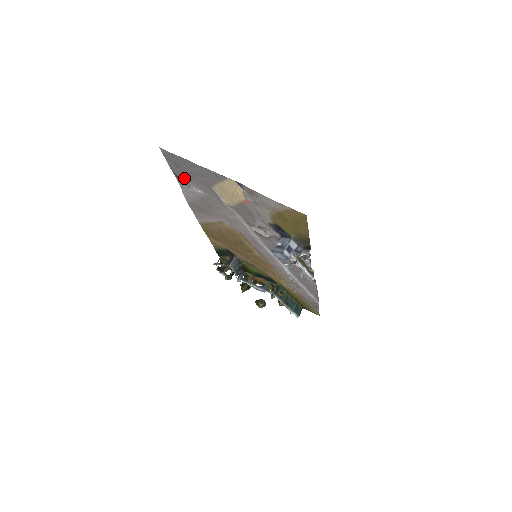
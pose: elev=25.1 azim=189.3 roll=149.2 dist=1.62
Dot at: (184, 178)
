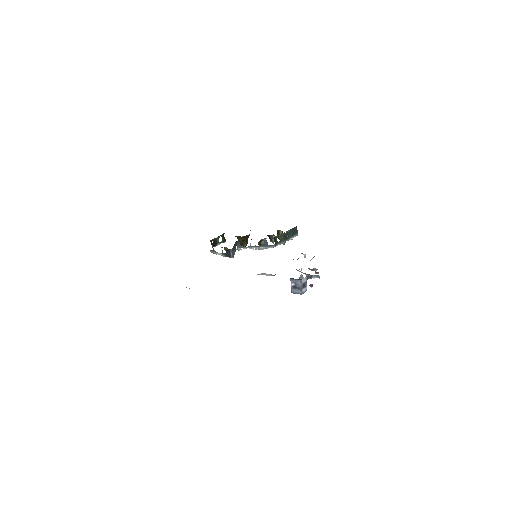
Dot at: occluded
